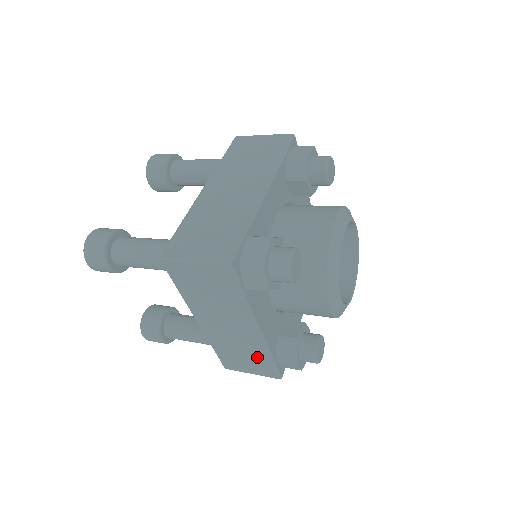
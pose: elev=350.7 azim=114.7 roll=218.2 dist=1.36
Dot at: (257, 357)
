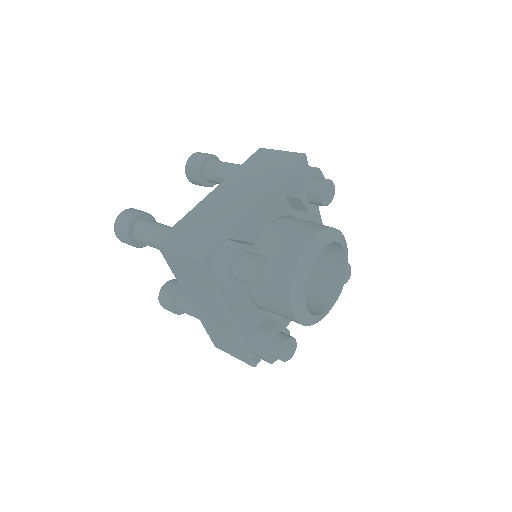
Dot at: (234, 343)
